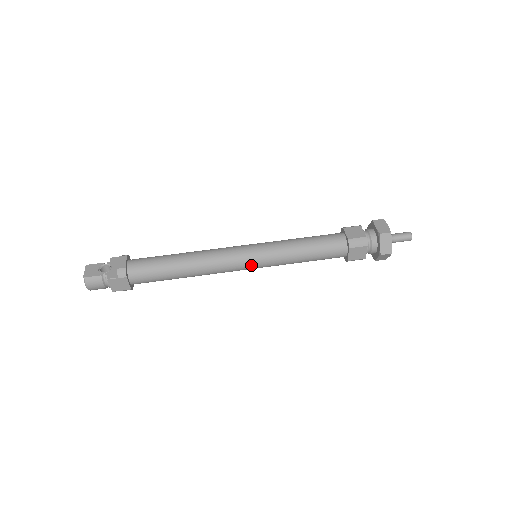
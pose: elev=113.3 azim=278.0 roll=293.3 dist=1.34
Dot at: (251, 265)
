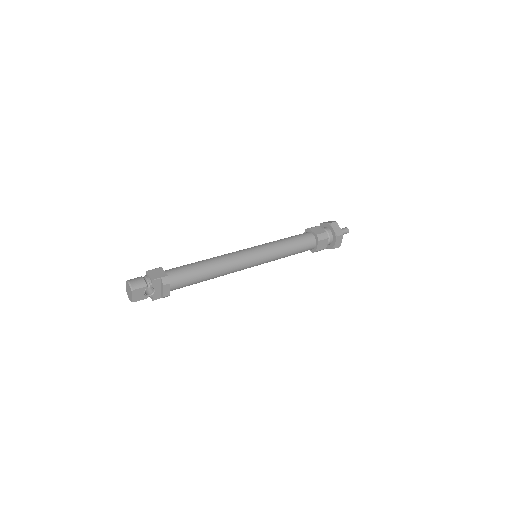
Dot at: (253, 249)
